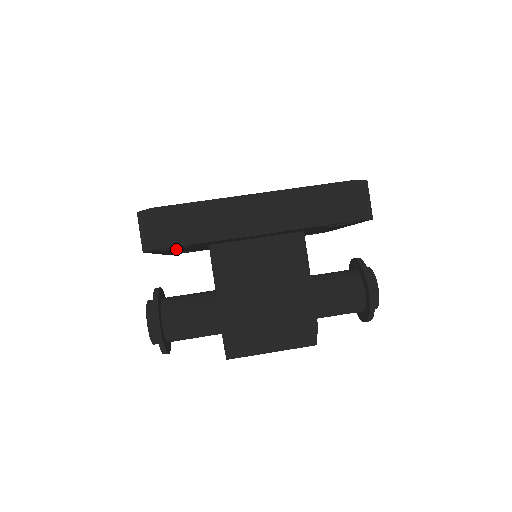
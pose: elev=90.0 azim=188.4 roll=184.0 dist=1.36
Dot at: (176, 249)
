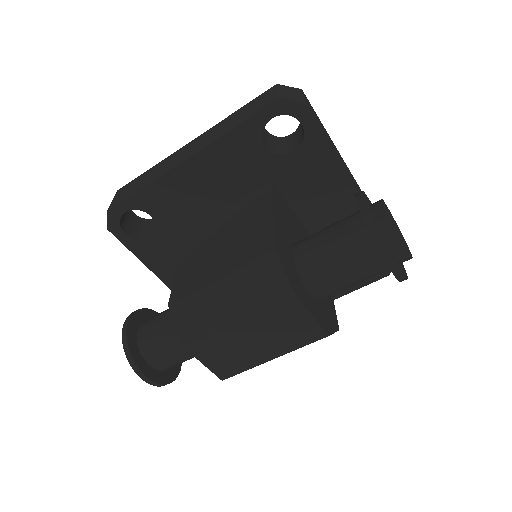
Dot at: (156, 245)
